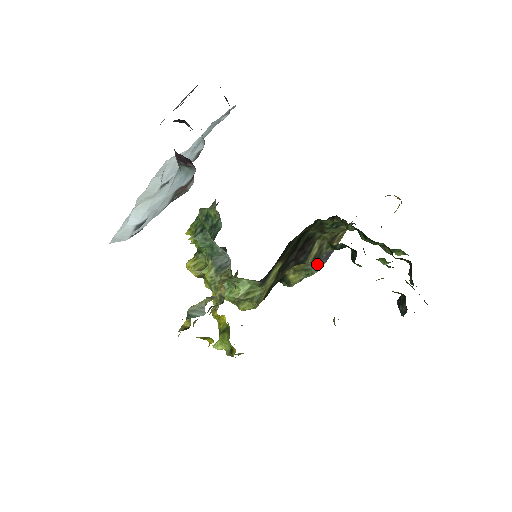
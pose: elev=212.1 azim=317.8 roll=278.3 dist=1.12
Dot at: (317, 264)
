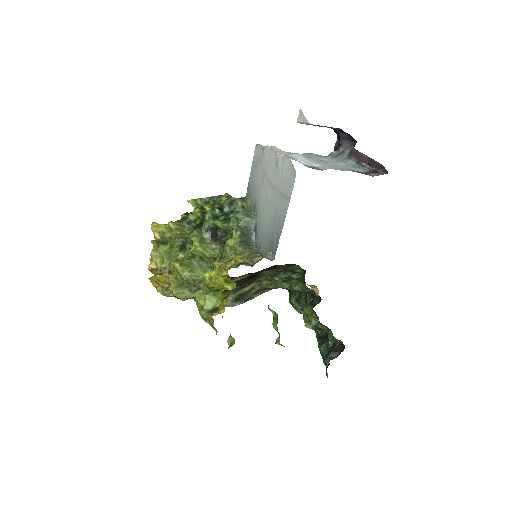
Dot at: (238, 300)
